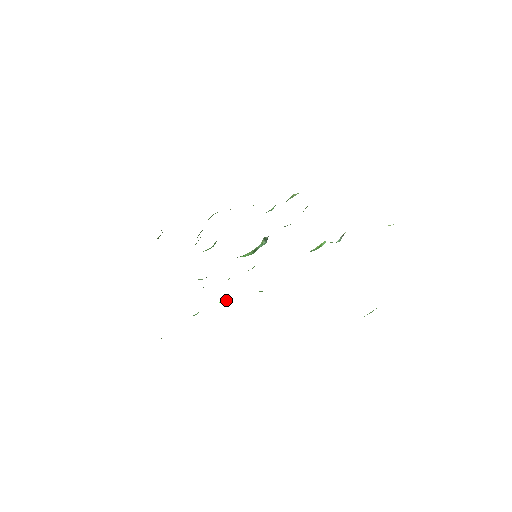
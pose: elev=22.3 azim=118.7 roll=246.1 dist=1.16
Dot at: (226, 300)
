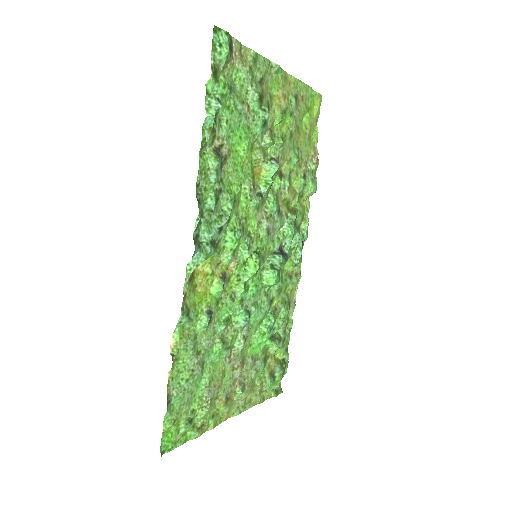
Dot at: (217, 282)
